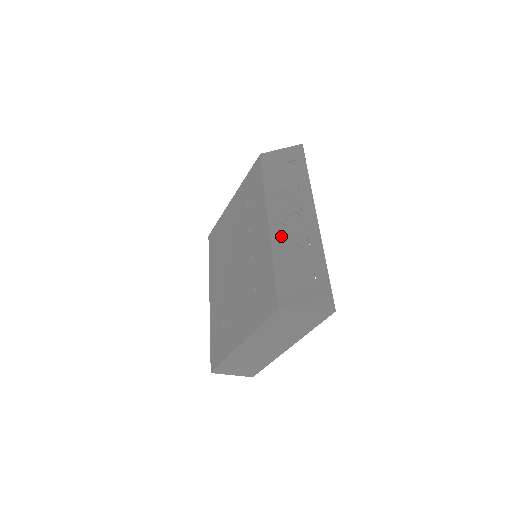
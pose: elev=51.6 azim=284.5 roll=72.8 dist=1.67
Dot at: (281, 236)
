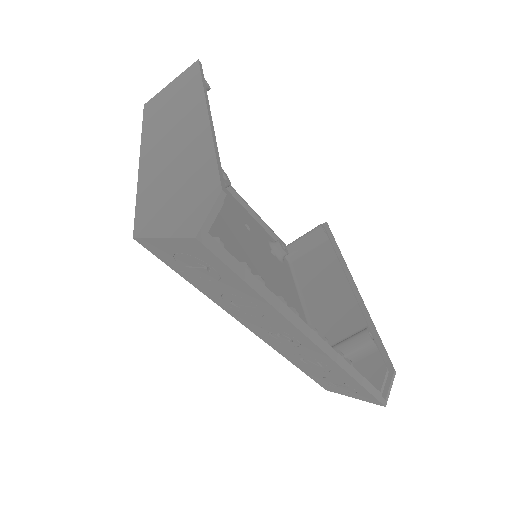
Dot at: (283, 350)
